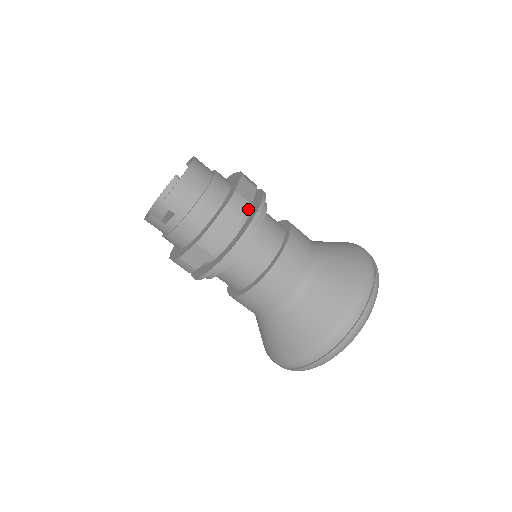
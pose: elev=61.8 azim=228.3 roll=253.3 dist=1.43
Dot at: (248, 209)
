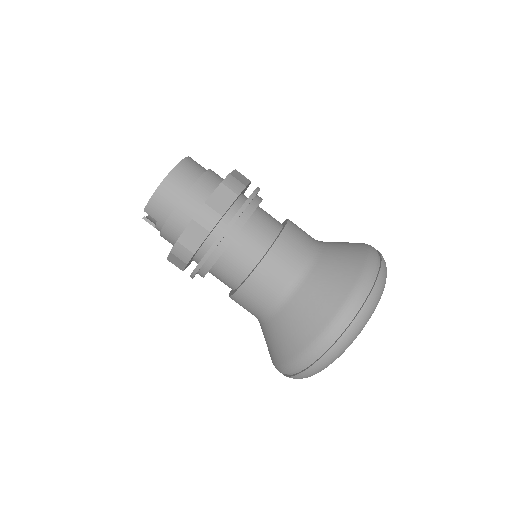
Dot at: (217, 222)
